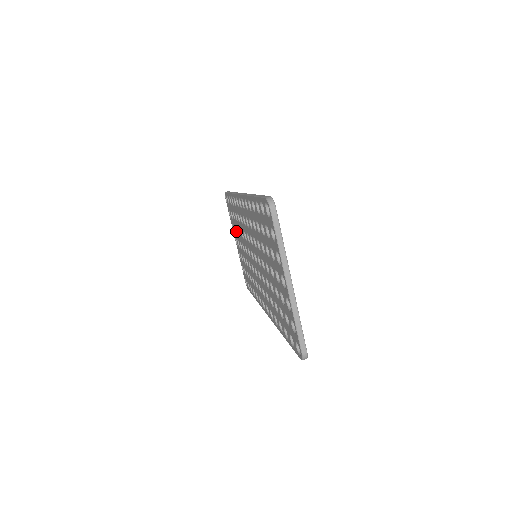
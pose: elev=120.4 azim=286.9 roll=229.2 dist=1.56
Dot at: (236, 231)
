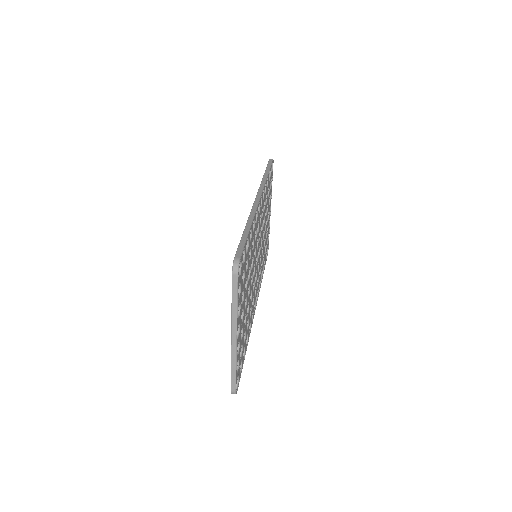
Dot at: occluded
